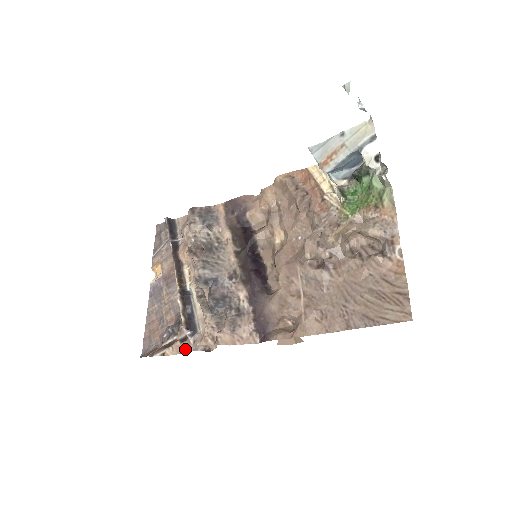
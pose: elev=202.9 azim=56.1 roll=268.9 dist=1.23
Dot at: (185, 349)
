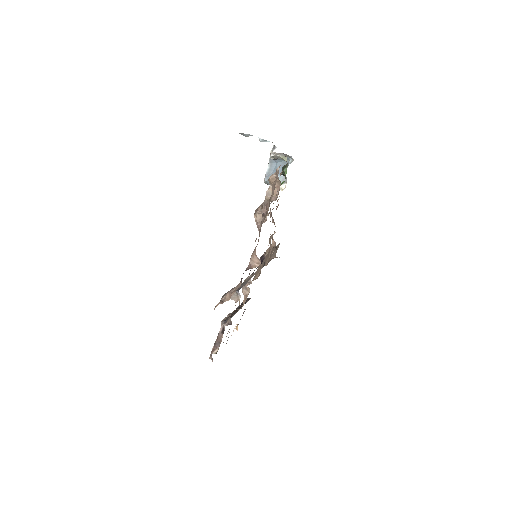
Dot at: occluded
